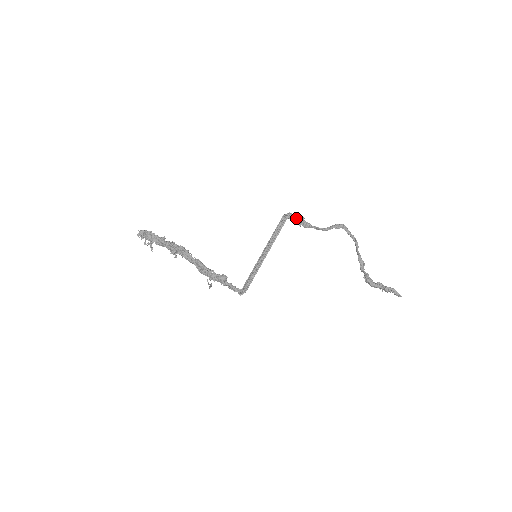
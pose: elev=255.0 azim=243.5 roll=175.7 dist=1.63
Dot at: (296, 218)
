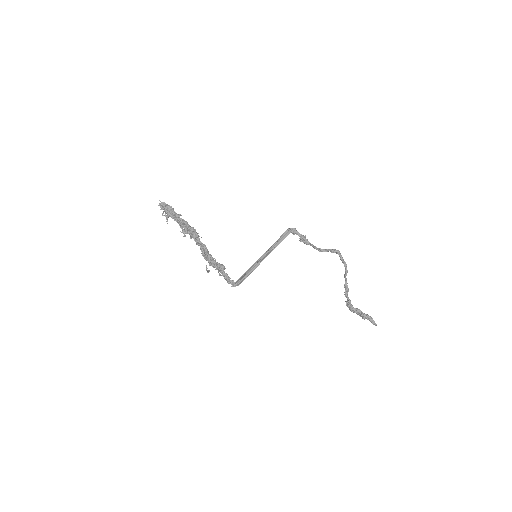
Dot at: (299, 234)
